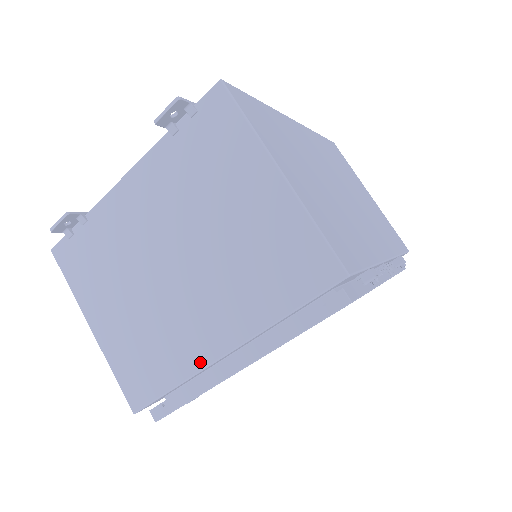
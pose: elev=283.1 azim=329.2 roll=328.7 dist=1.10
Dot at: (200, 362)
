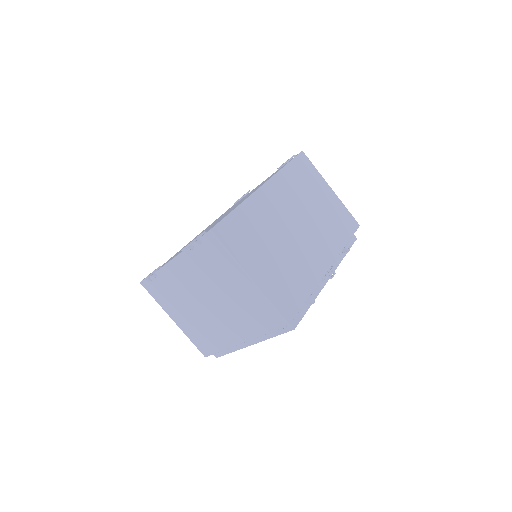
Dot at: (231, 344)
